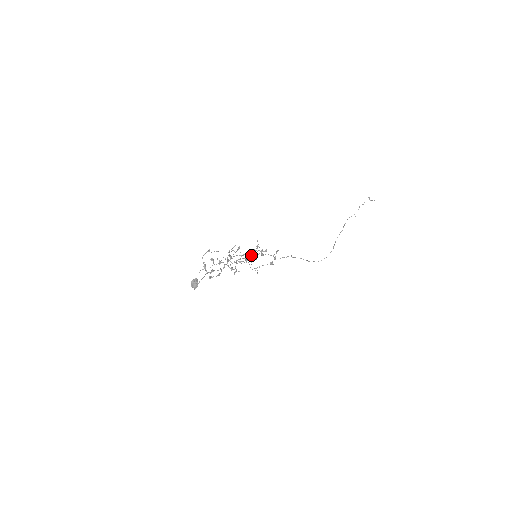
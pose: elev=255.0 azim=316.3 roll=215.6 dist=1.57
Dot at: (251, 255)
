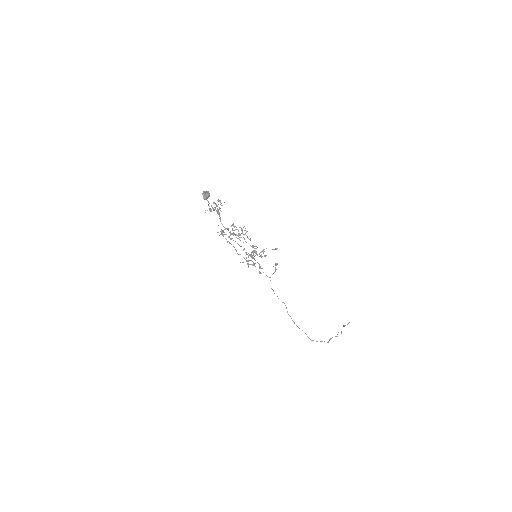
Dot at: occluded
